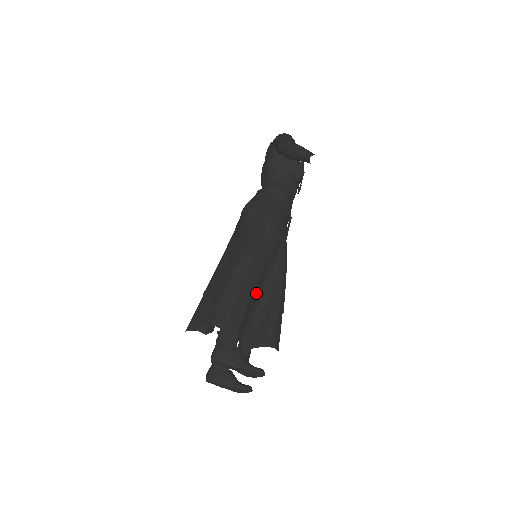
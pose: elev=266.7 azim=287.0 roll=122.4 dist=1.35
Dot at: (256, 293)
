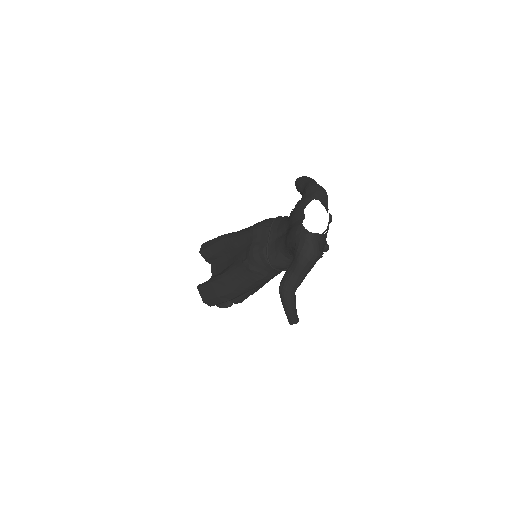
Dot at: occluded
